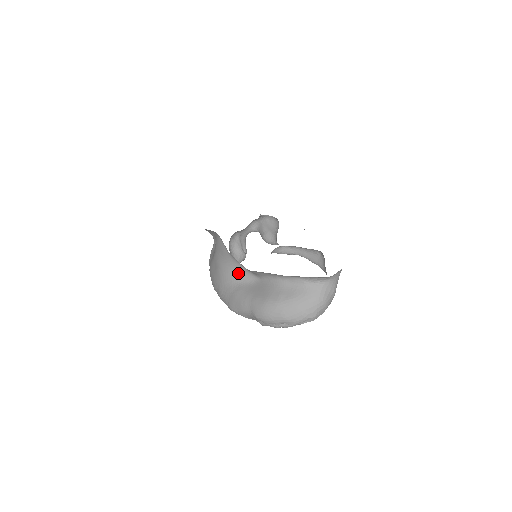
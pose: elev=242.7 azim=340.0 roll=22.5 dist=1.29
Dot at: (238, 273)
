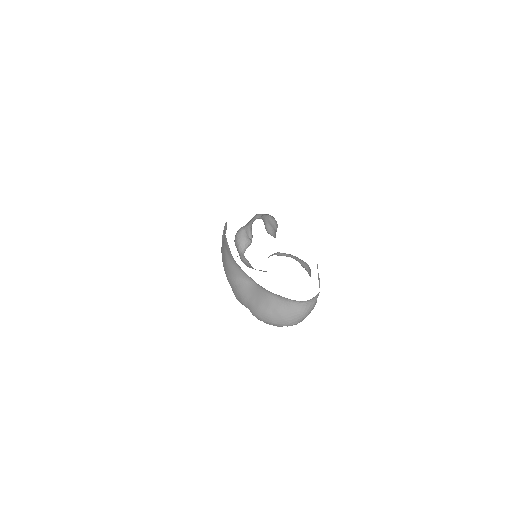
Dot at: (240, 273)
